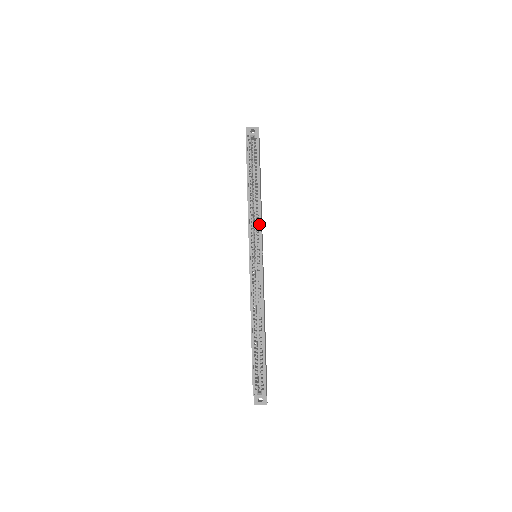
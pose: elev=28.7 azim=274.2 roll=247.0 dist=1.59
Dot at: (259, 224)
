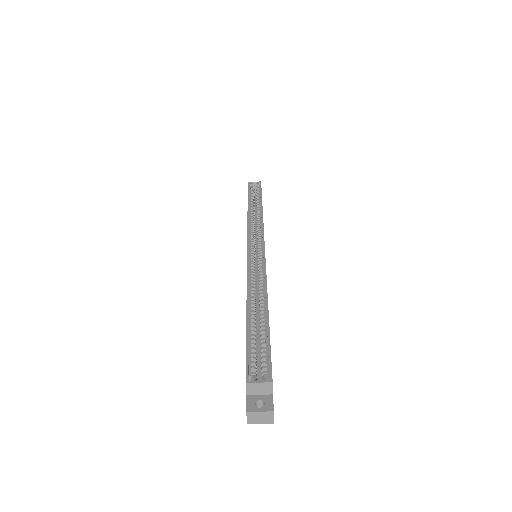
Dot at: (261, 226)
